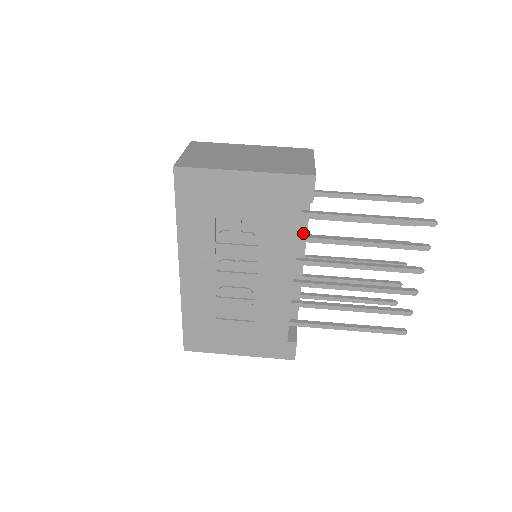
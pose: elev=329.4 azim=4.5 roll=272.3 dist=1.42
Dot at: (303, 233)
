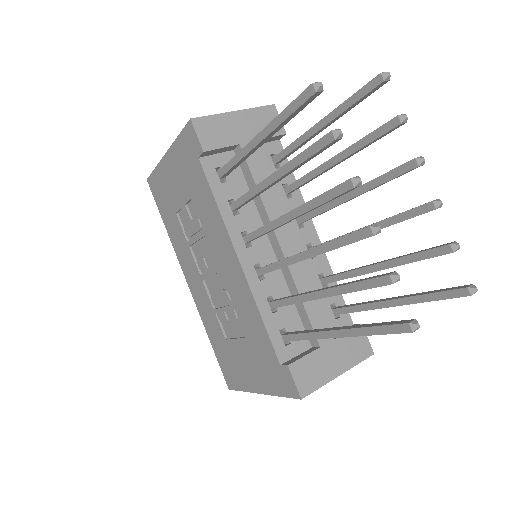
Dot at: (260, 203)
